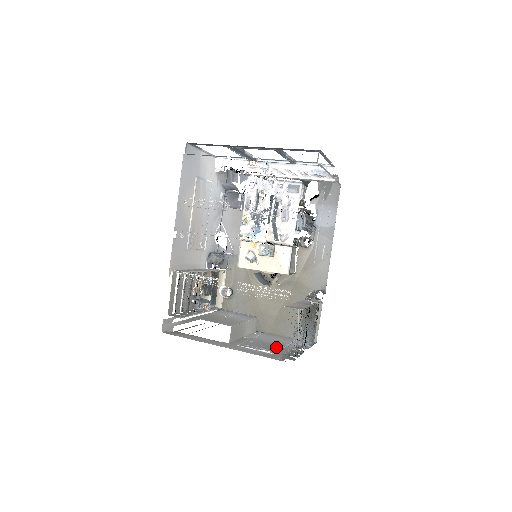
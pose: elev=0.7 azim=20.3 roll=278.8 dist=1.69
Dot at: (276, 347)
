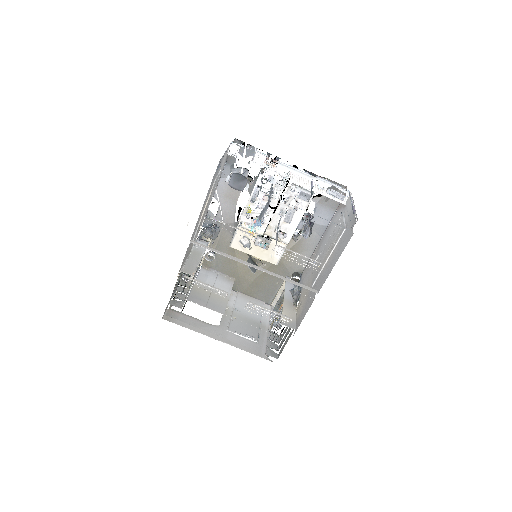
Dot at: occluded
